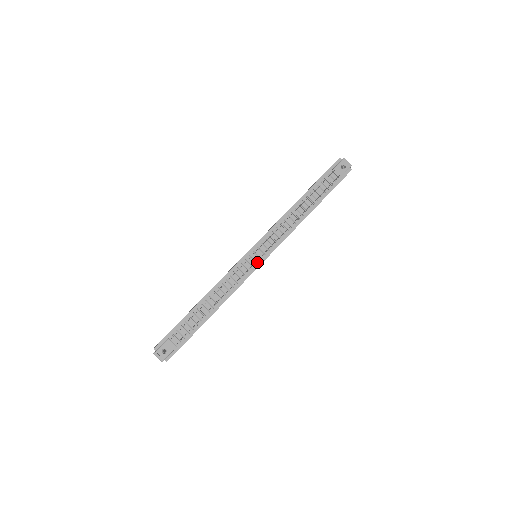
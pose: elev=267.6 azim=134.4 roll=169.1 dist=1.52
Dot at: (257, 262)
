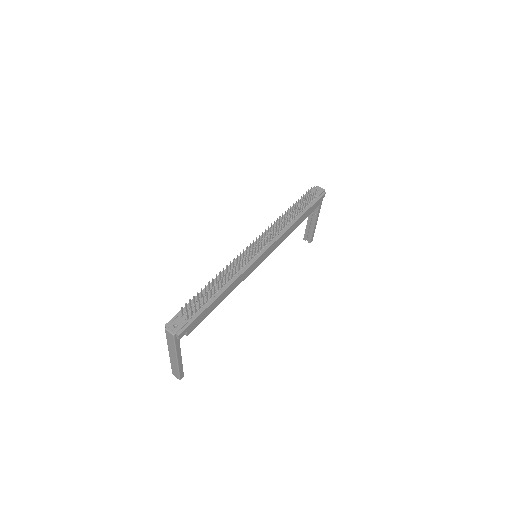
Dot at: (257, 254)
